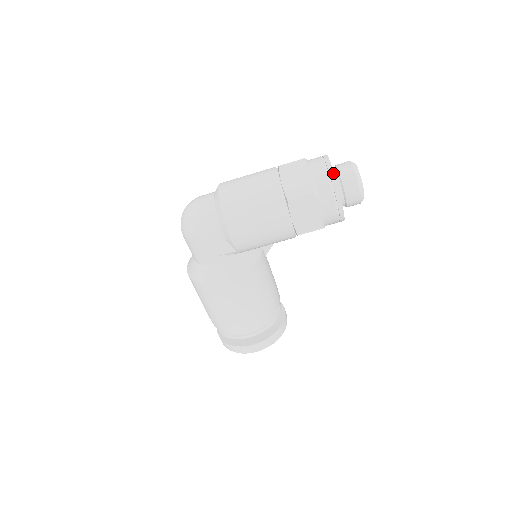
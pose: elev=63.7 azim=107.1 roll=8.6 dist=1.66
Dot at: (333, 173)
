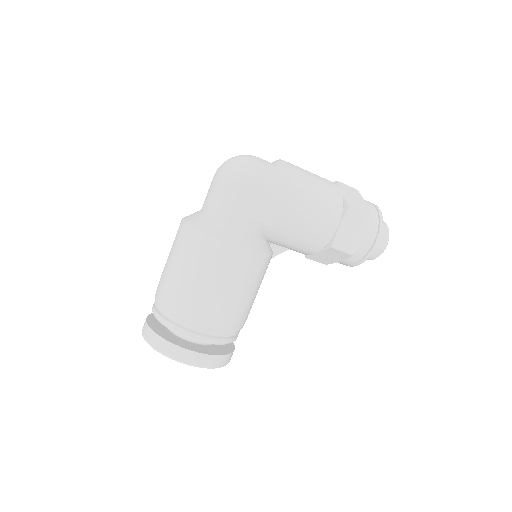
Dot at: (381, 213)
